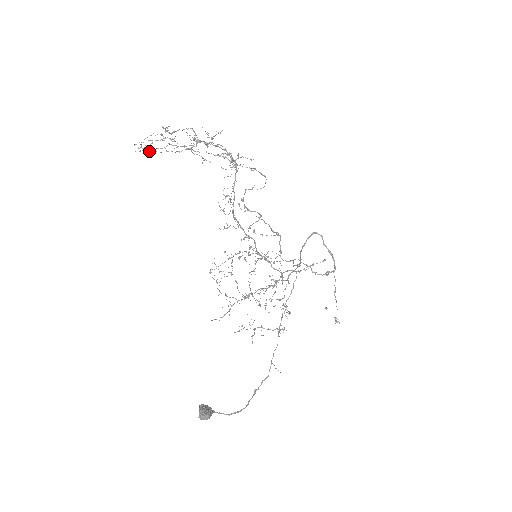
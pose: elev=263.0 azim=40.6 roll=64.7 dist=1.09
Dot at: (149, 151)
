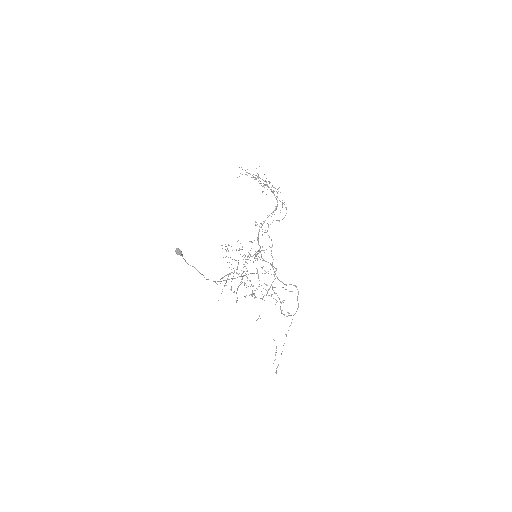
Dot at: occluded
